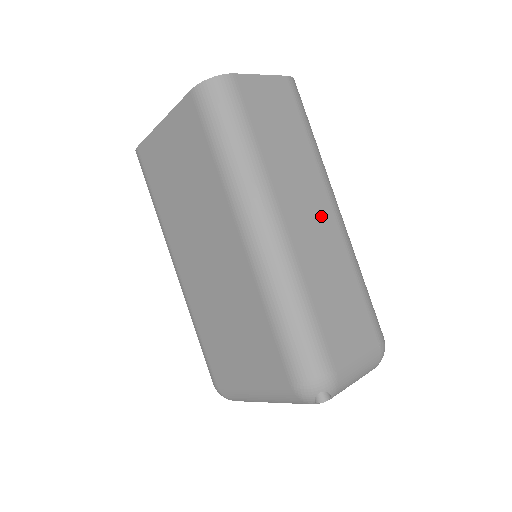
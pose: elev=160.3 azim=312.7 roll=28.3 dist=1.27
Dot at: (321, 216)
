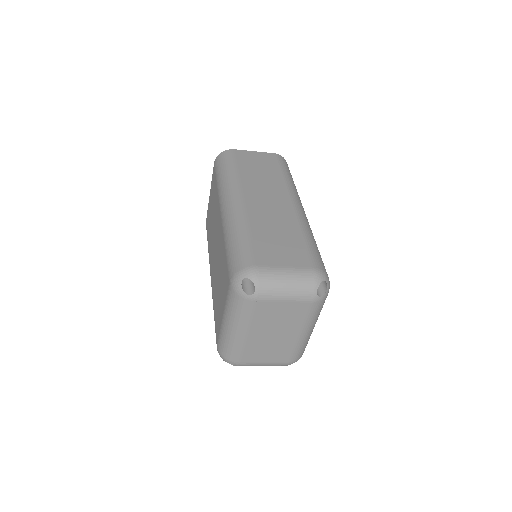
Dot at: (278, 202)
